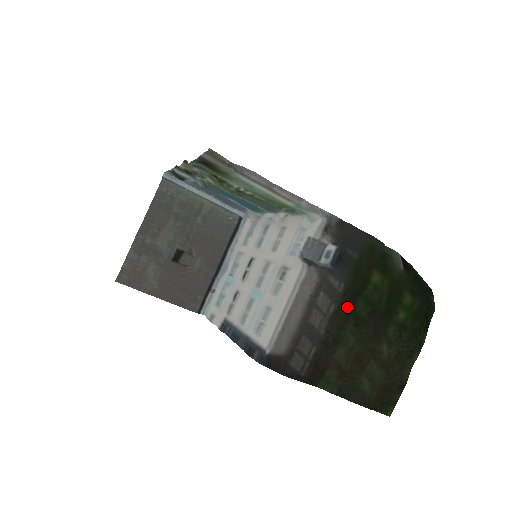
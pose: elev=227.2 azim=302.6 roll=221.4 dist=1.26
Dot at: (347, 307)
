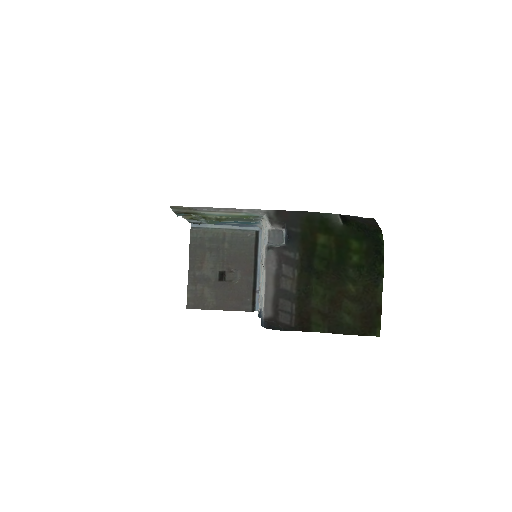
Dot at: (307, 268)
